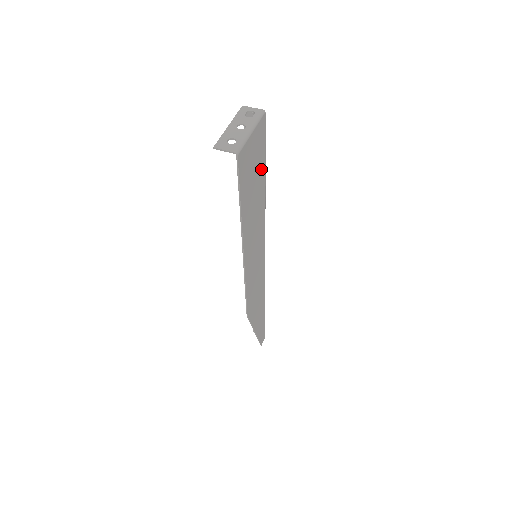
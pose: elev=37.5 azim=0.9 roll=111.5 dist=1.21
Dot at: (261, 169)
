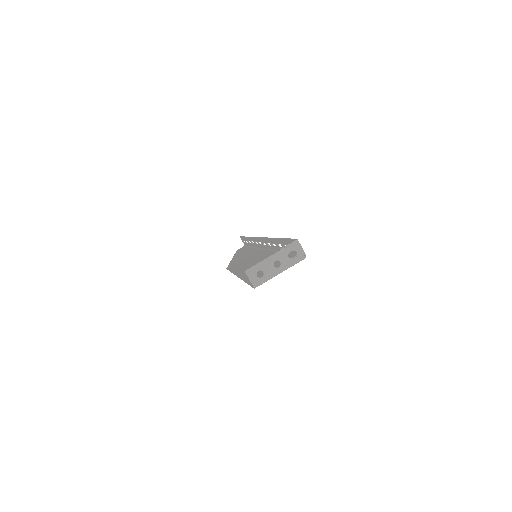
Dot at: occluded
